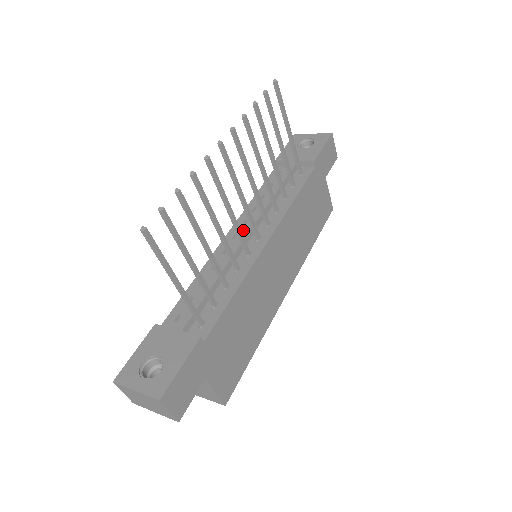
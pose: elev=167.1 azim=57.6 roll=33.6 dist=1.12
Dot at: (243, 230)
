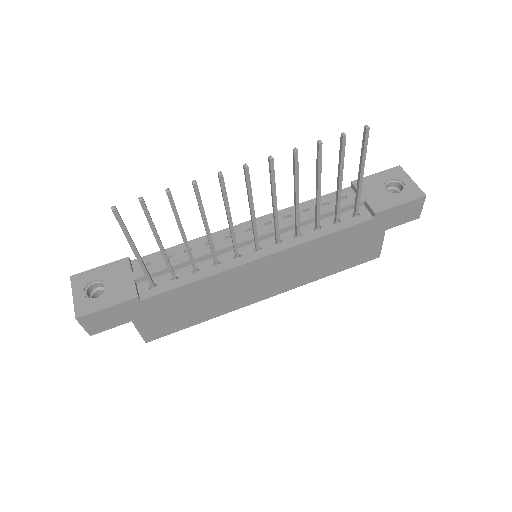
Dot at: occluded
